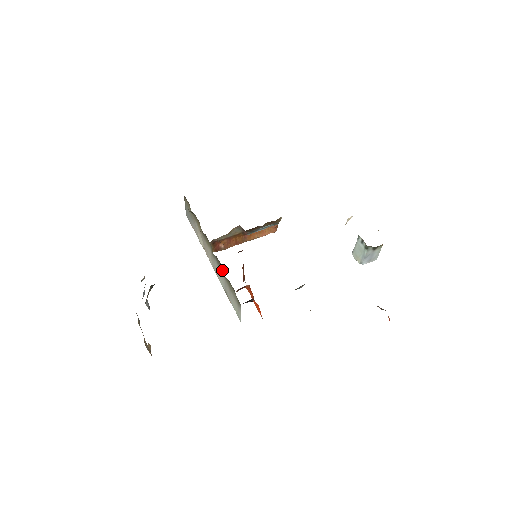
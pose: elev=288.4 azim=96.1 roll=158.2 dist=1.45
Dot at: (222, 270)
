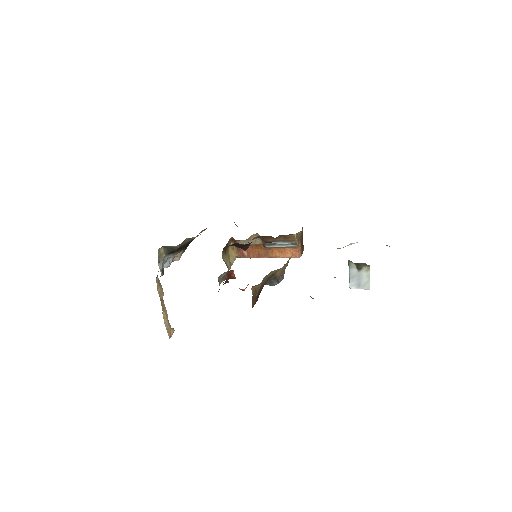
Dot at: occluded
